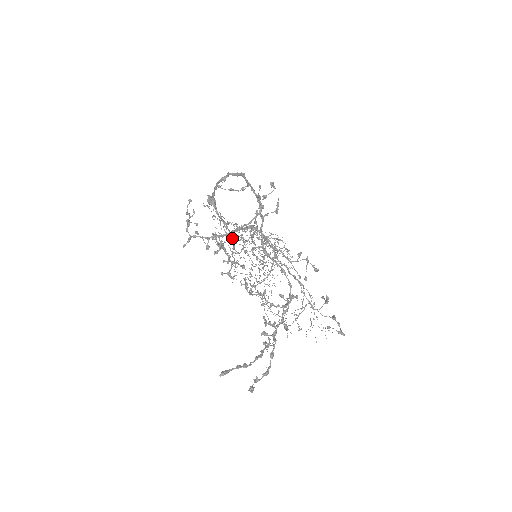
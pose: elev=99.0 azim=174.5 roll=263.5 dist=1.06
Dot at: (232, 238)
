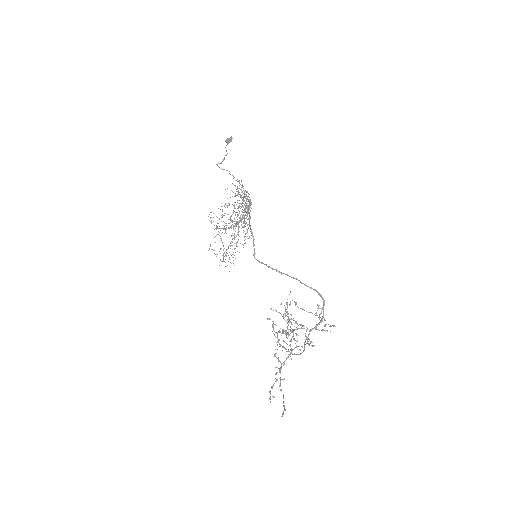
Dot at: occluded
